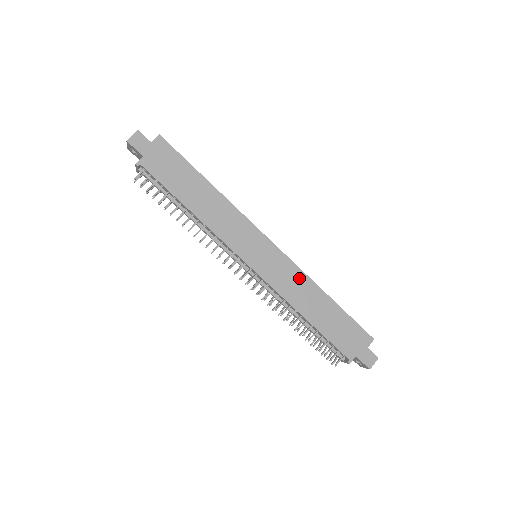
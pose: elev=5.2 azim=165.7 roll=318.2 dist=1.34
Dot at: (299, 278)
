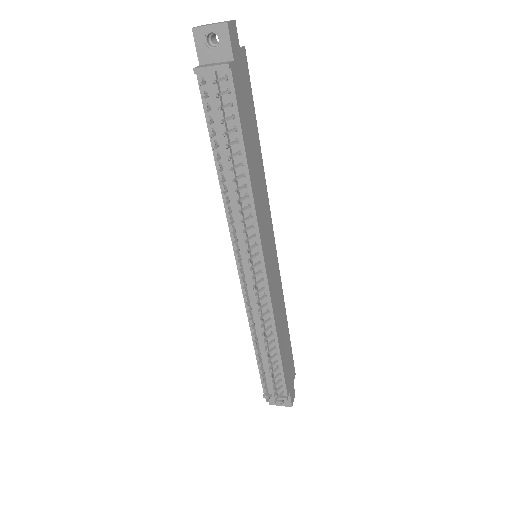
Dot at: (280, 295)
